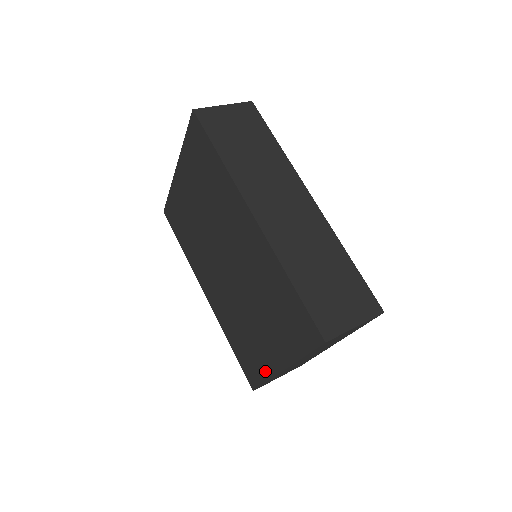
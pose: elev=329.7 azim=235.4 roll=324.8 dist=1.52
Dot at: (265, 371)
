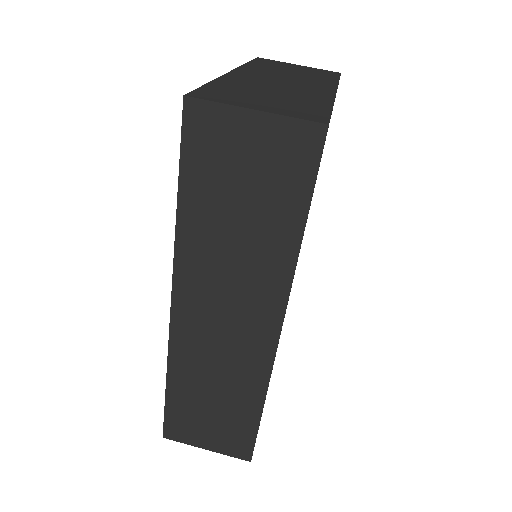
Dot at: occluded
